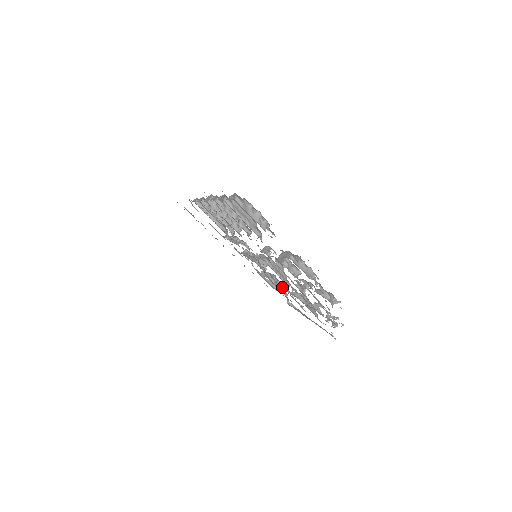
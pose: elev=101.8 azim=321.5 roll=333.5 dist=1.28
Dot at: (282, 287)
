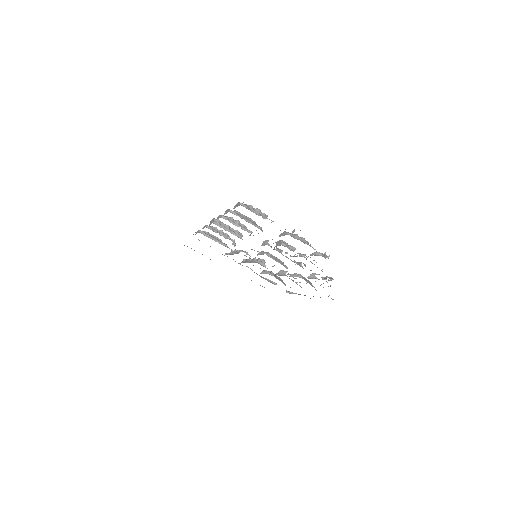
Dot at: occluded
